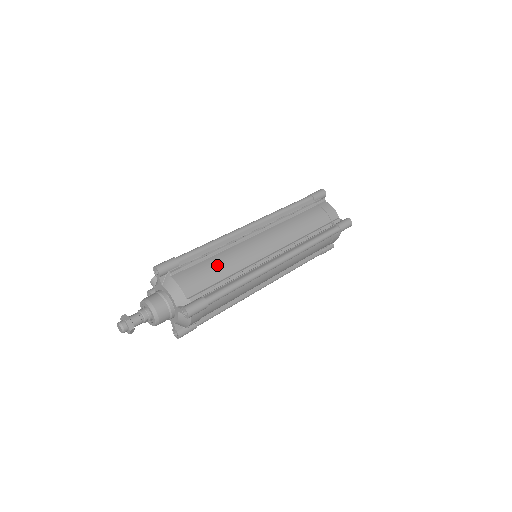
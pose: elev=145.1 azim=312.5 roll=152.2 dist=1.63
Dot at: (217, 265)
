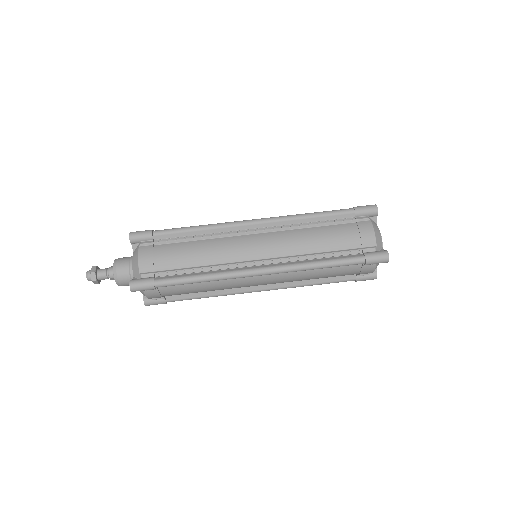
Dot at: (188, 252)
